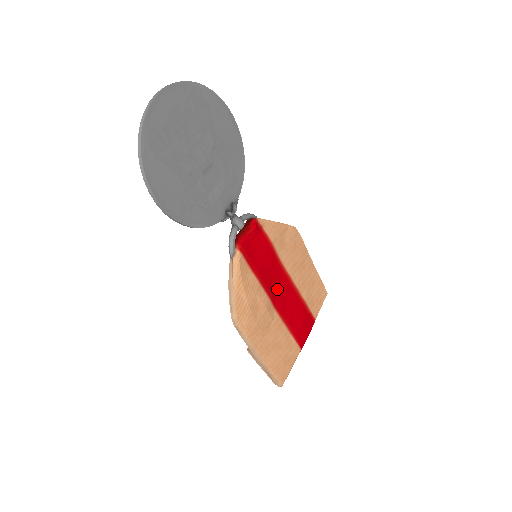
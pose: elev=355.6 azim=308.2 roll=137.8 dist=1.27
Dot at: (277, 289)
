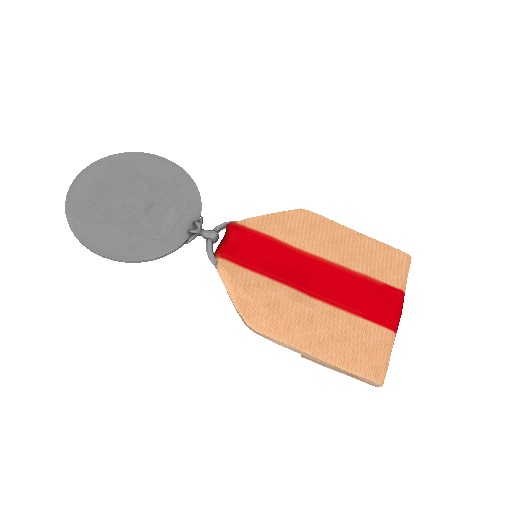
Dot at: (306, 277)
